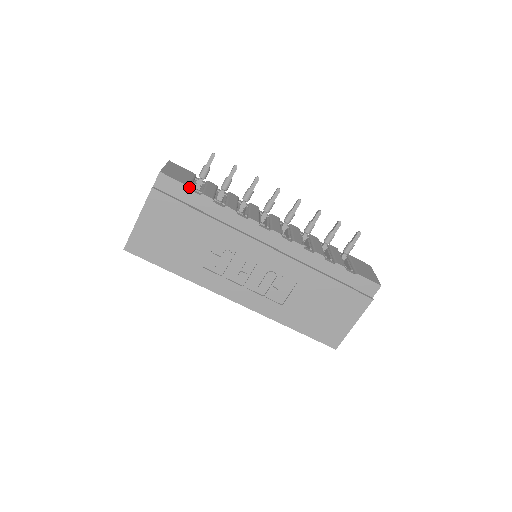
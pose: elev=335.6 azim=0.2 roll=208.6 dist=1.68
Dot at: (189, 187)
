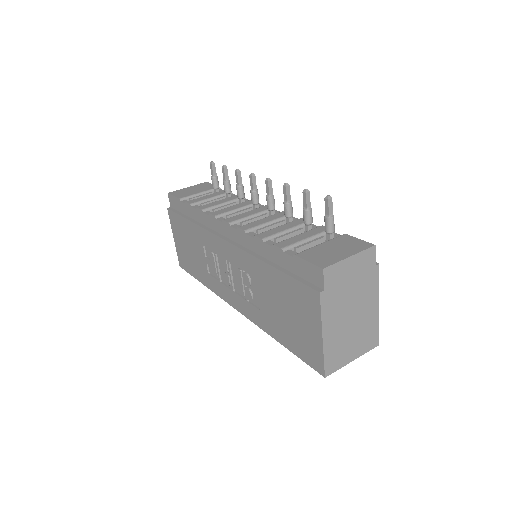
Dot at: (180, 199)
